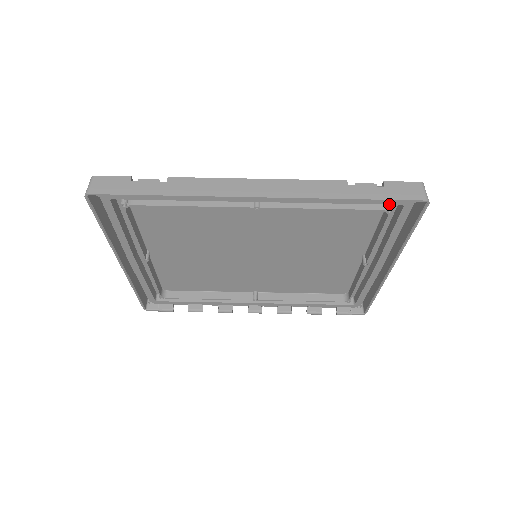
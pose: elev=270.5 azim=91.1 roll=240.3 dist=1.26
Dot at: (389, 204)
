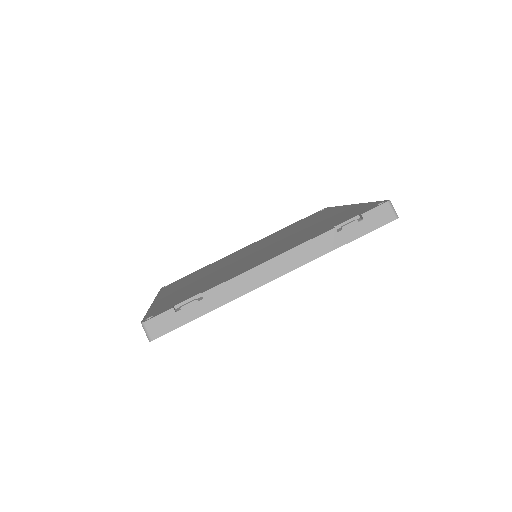
Dot at: occluded
